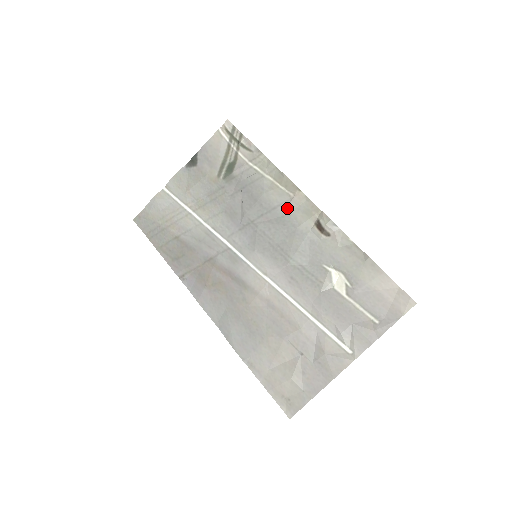
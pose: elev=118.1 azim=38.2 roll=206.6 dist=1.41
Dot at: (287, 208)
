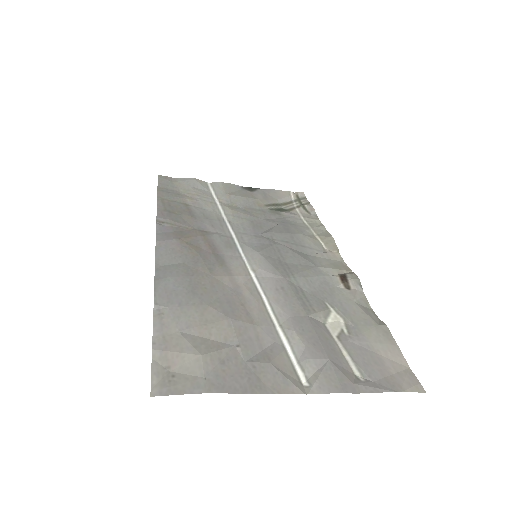
Dot at: (316, 253)
